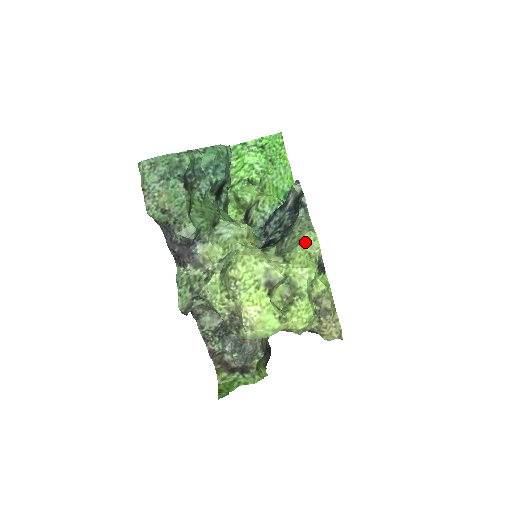
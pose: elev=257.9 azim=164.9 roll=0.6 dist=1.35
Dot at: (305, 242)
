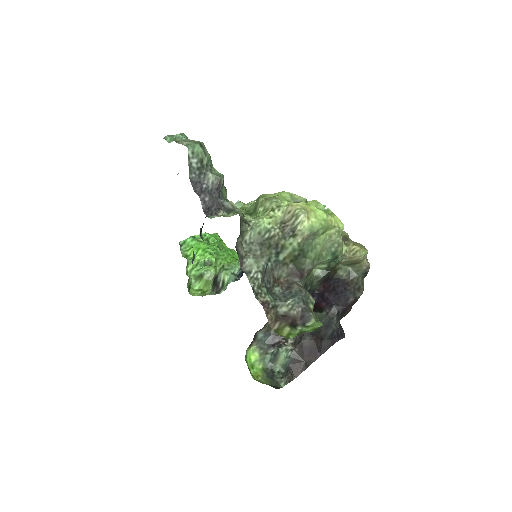
Dot at: occluded
